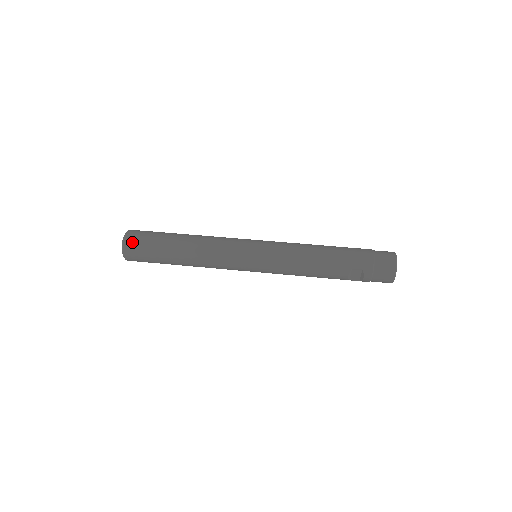
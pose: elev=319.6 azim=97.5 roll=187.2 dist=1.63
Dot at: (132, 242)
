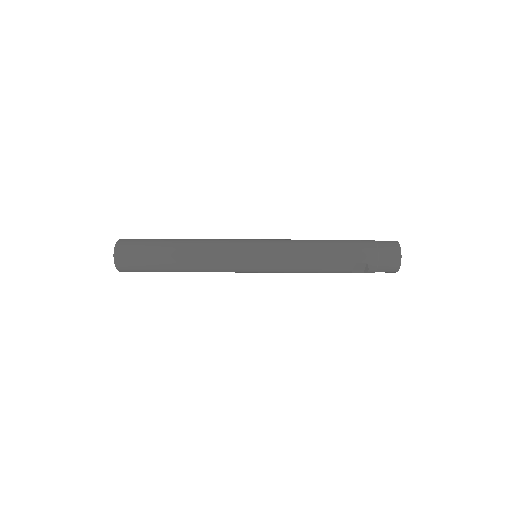
Dot at: (124, 254)
